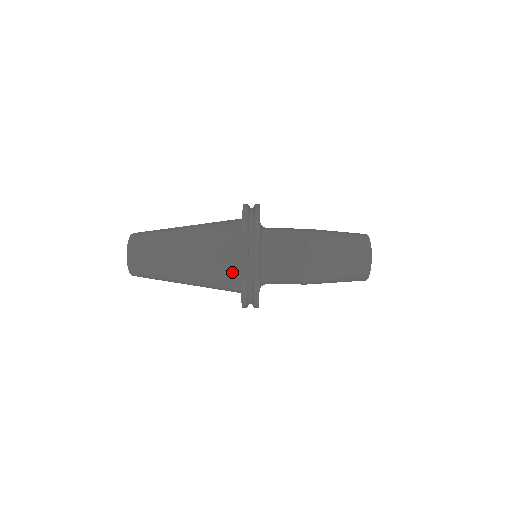
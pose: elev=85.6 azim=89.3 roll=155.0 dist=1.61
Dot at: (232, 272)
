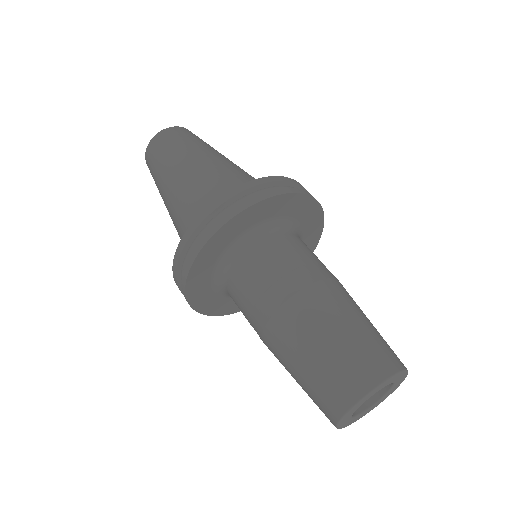
Dot at: occluded
